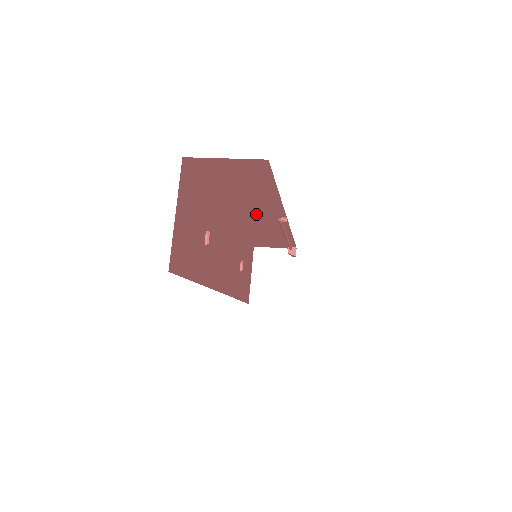
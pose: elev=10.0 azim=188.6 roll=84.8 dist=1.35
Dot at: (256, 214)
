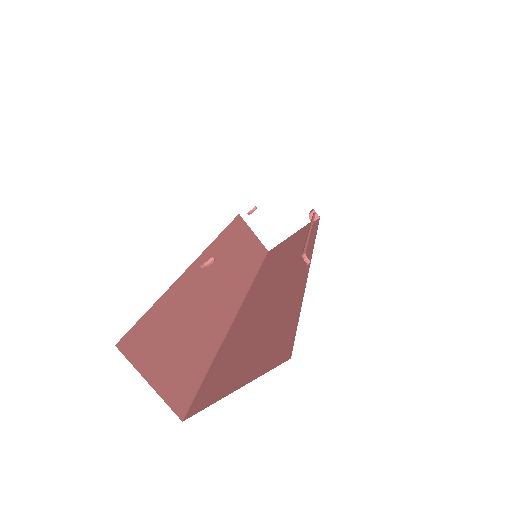
Dot at: occluded
